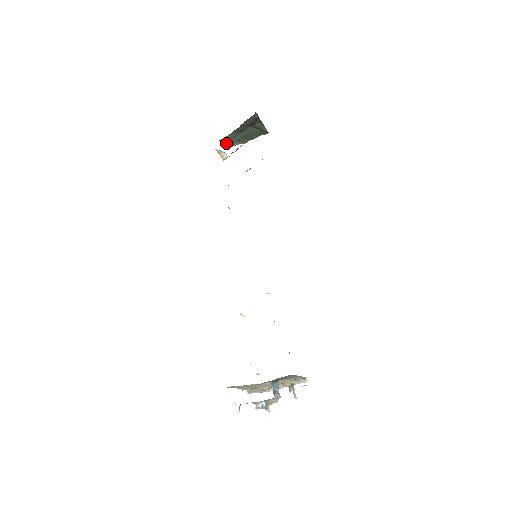
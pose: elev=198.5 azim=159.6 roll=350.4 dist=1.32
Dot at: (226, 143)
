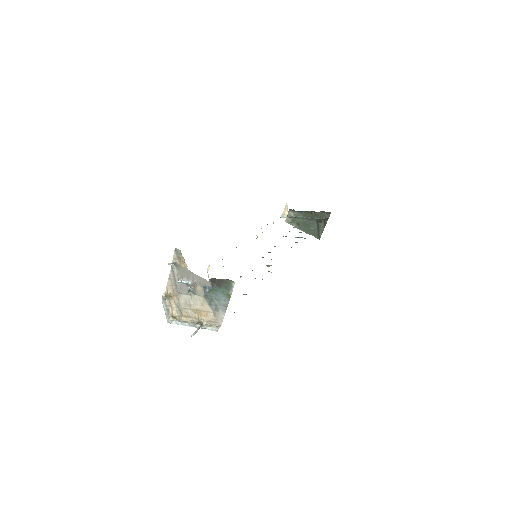
Dot at: occluded
